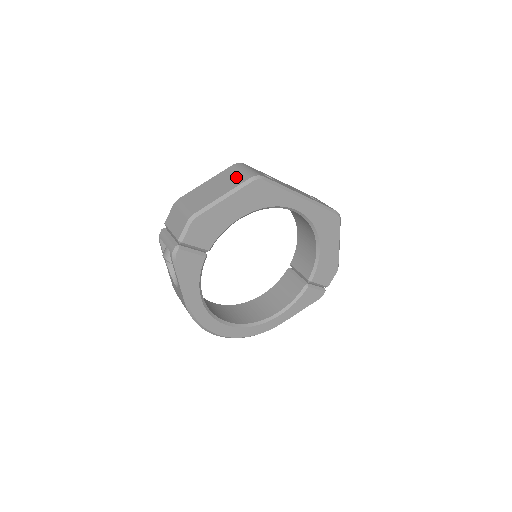
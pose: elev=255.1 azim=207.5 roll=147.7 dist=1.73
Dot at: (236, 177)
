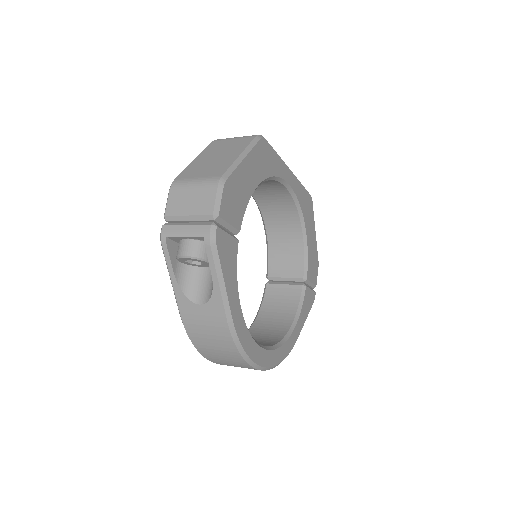
Dot at: (235, 142)
